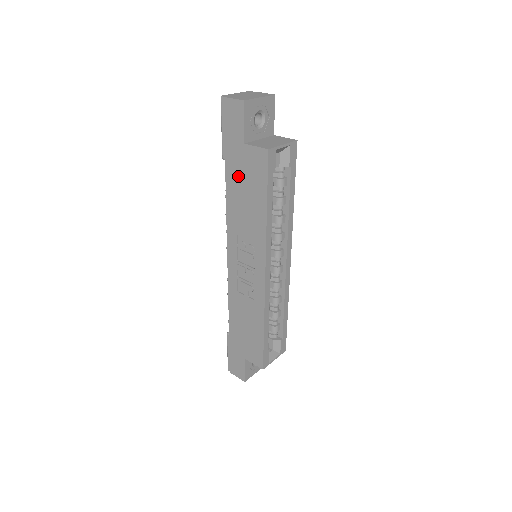
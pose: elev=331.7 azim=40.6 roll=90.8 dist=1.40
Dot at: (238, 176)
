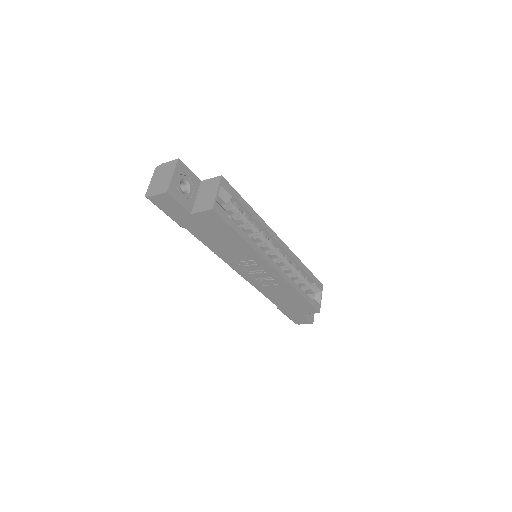
Dot at: (204, 232)
